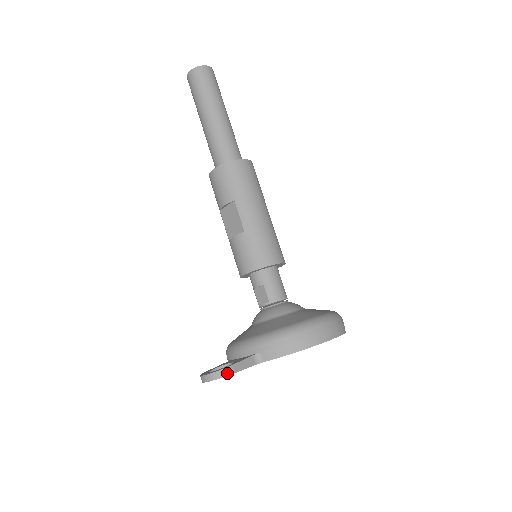
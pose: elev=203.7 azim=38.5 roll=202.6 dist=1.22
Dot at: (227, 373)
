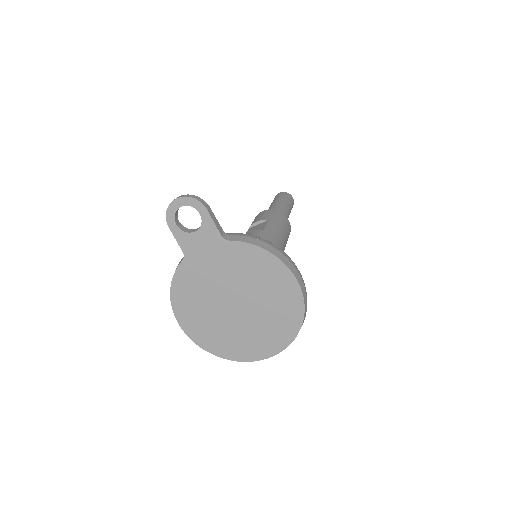
Dot at: (202, 202)
